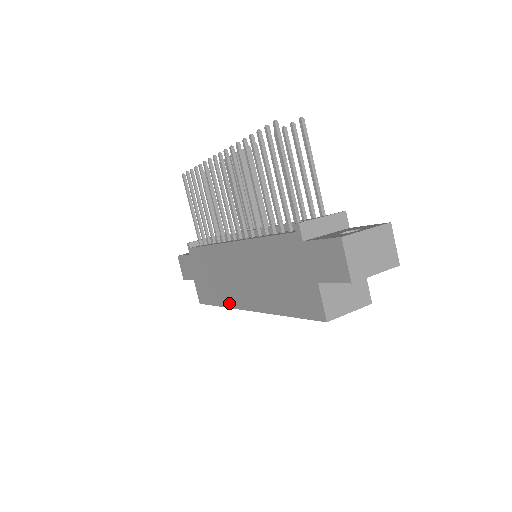
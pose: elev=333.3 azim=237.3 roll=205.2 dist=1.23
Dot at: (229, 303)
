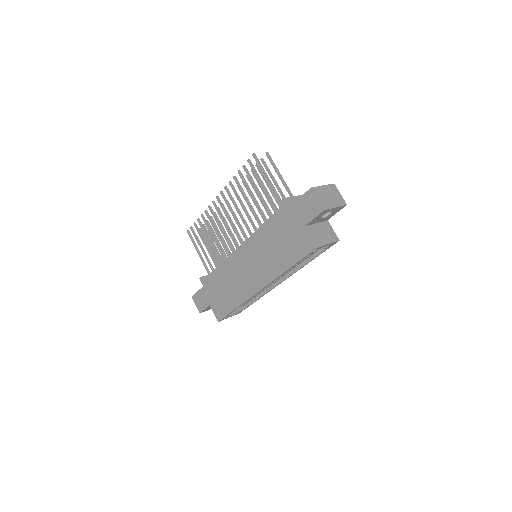
Dot at: (244, 297)
